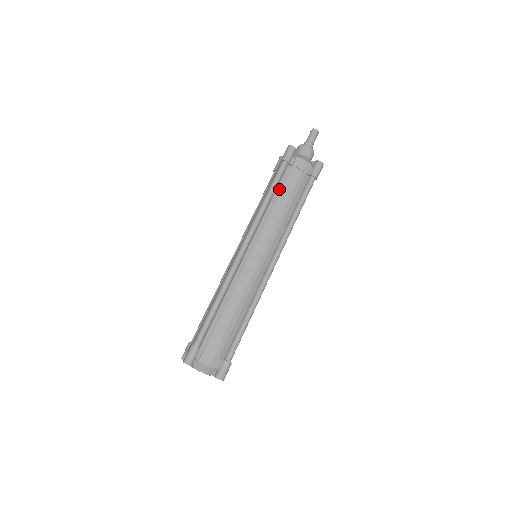
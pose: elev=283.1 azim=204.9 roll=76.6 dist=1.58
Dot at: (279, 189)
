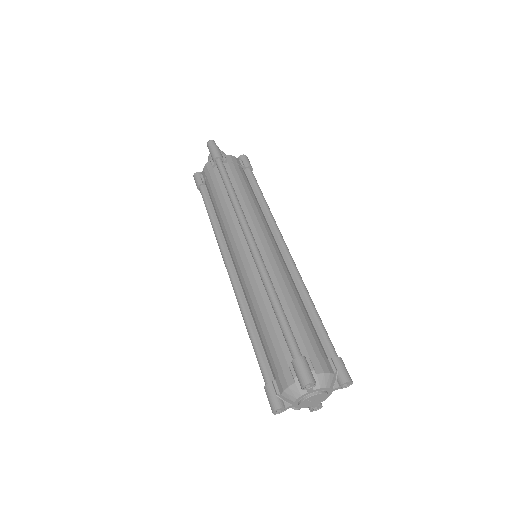
Dot at: (233, 183)
